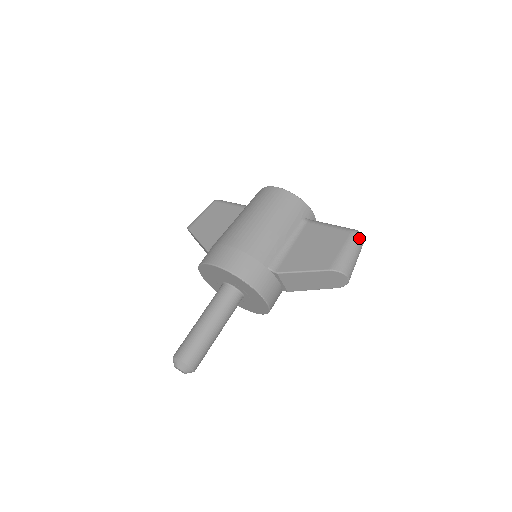
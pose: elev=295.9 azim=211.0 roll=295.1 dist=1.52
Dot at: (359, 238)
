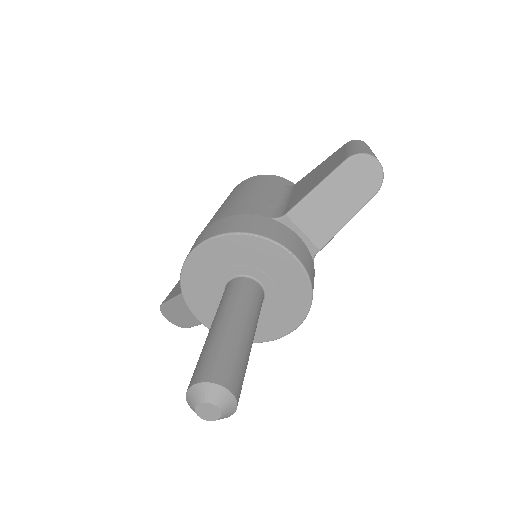
Dot at: (359, 141)
